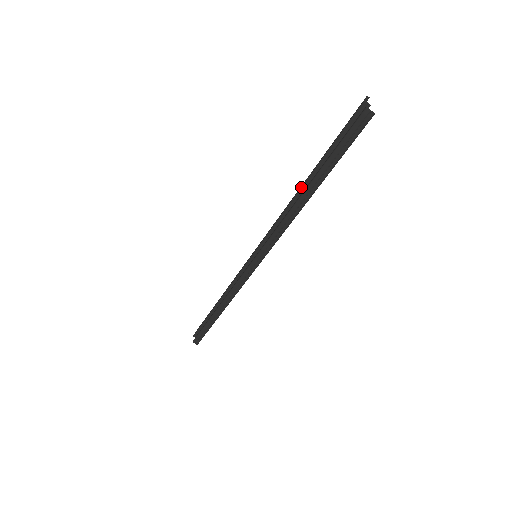
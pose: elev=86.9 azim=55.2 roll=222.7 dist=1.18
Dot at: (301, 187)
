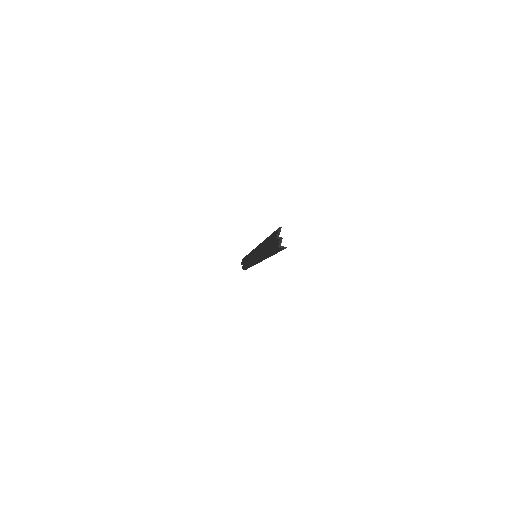
Dot at: (263, 248)
